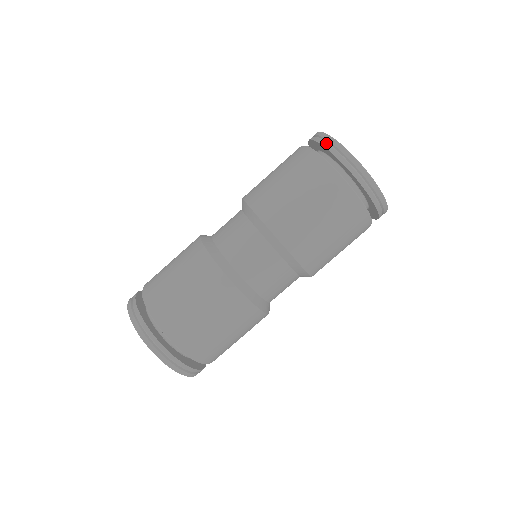
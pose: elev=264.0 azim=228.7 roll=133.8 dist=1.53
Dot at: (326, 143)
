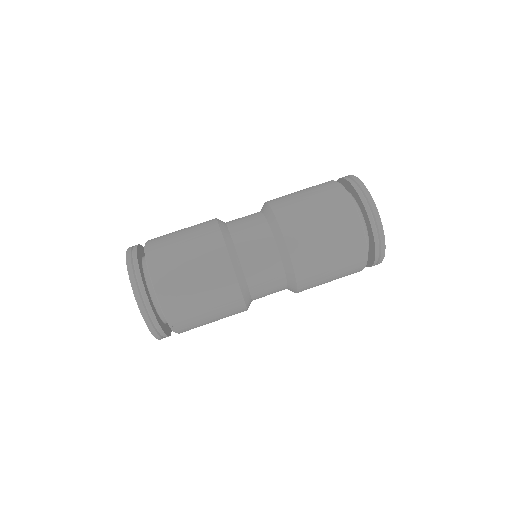
Dot at: (348, 177)
